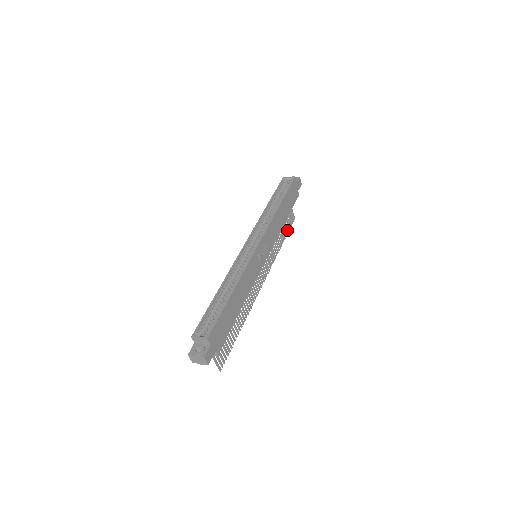
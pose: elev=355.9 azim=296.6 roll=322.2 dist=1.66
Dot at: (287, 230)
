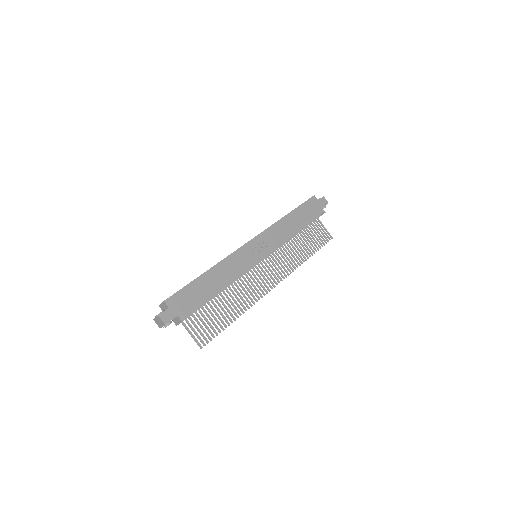
Dot at: (318, 246)
